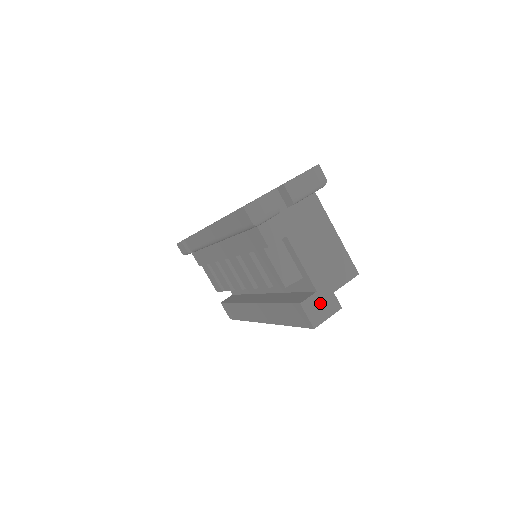
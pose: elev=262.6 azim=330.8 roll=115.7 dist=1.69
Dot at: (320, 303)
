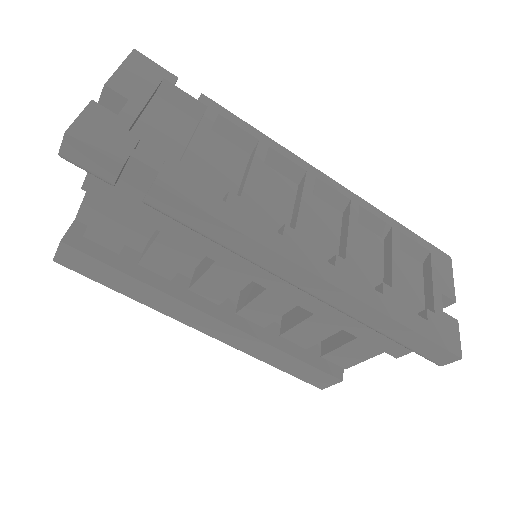
Dot at: occluded
